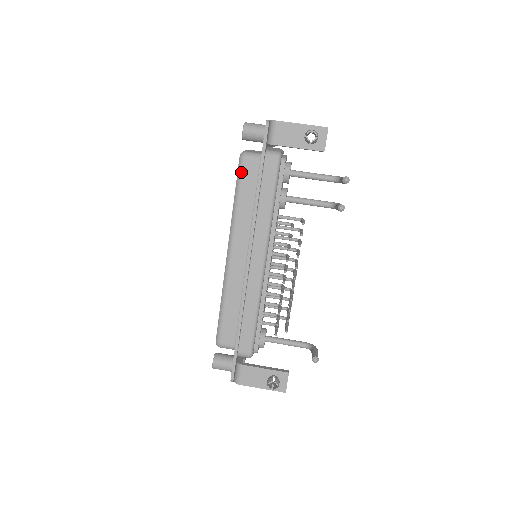
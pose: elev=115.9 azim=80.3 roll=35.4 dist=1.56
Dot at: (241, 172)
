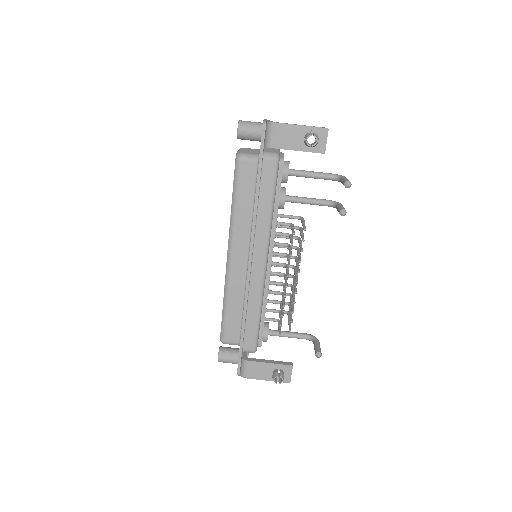
Dot at: (238, 175)
